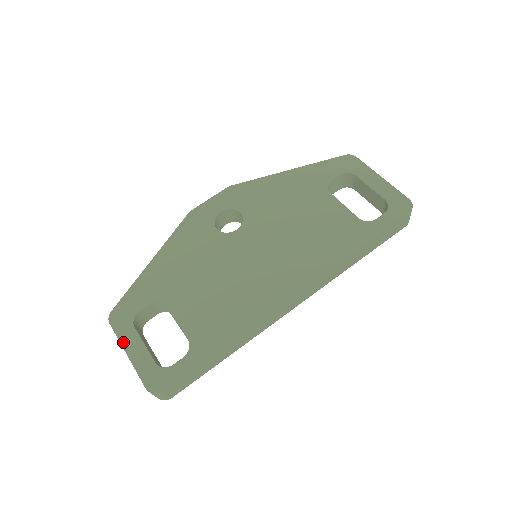
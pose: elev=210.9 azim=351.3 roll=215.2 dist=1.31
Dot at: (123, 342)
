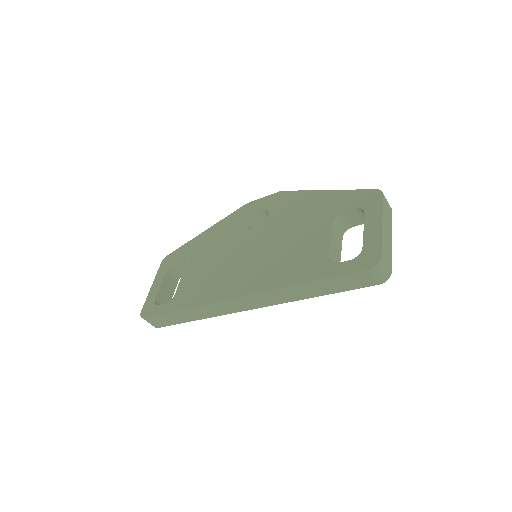
Dot at: (156, 277)
